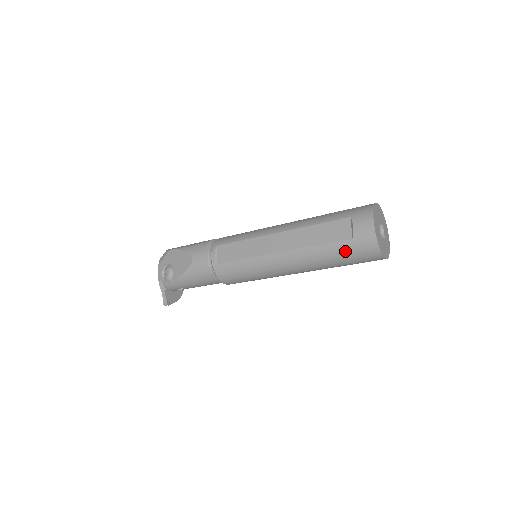
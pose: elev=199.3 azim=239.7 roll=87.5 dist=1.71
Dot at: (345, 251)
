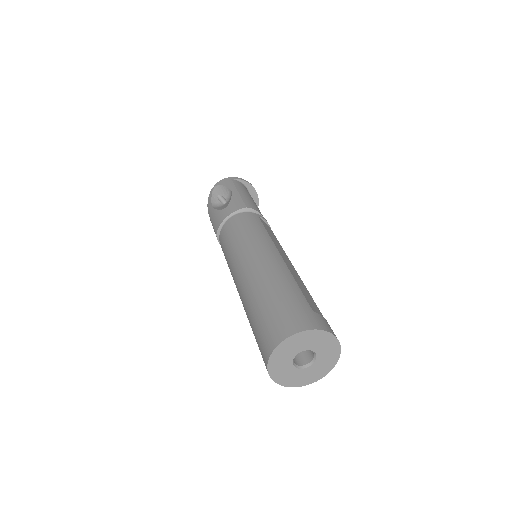
Dot at: occluded
